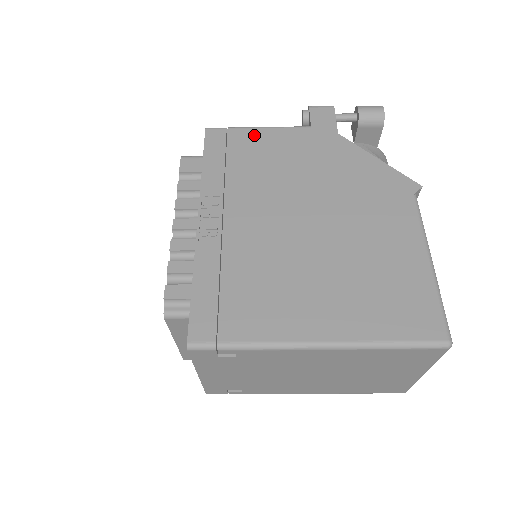
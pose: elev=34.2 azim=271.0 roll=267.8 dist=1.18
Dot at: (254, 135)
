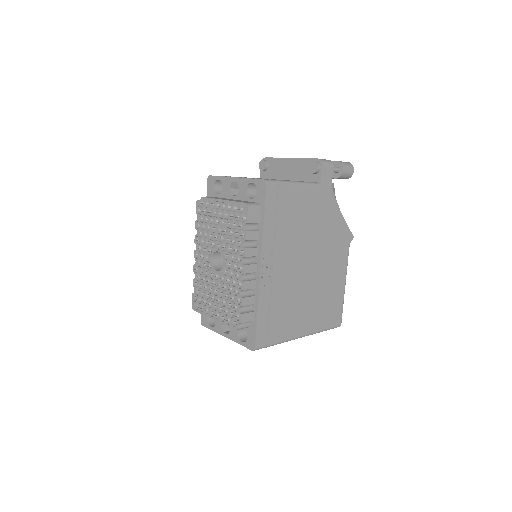
Dot at: (292, 192)
